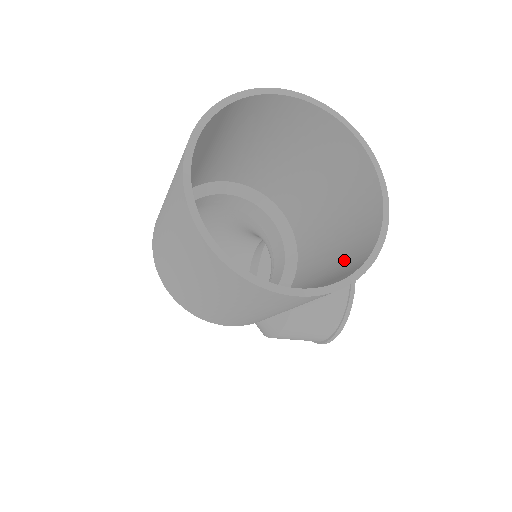
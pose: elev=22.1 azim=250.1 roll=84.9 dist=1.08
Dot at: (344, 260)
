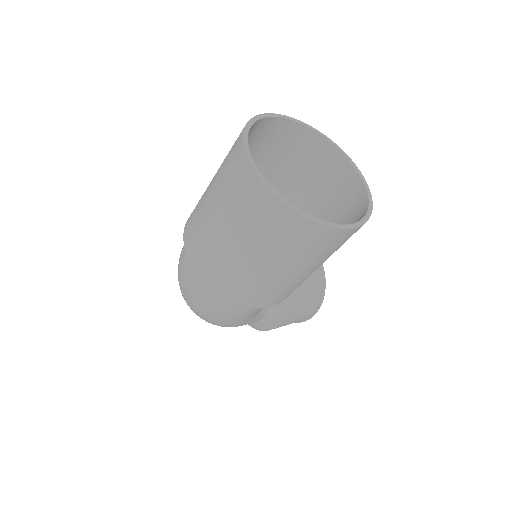
Dot at: (342, 216)
